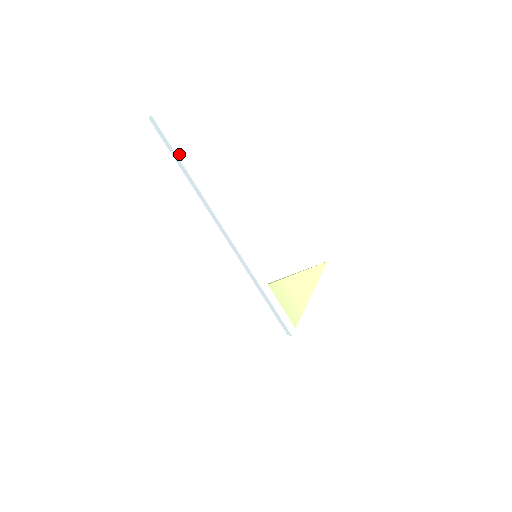
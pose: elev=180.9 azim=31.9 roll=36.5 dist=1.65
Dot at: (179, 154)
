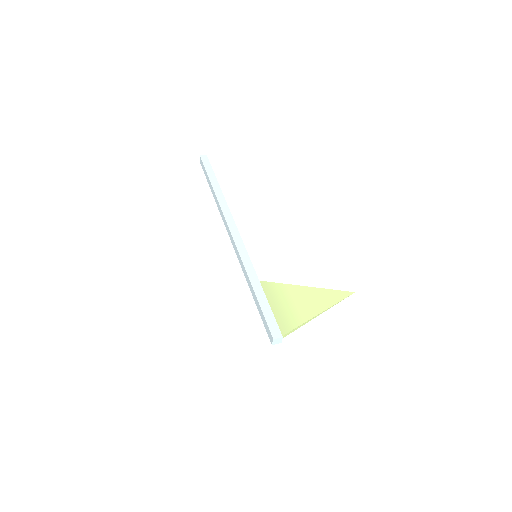
Dot at: (210, 175)
